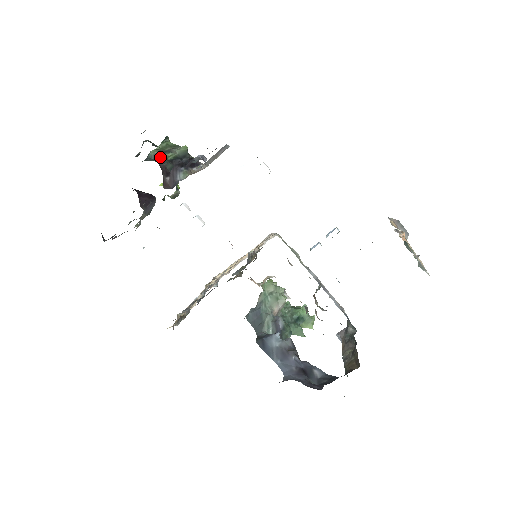
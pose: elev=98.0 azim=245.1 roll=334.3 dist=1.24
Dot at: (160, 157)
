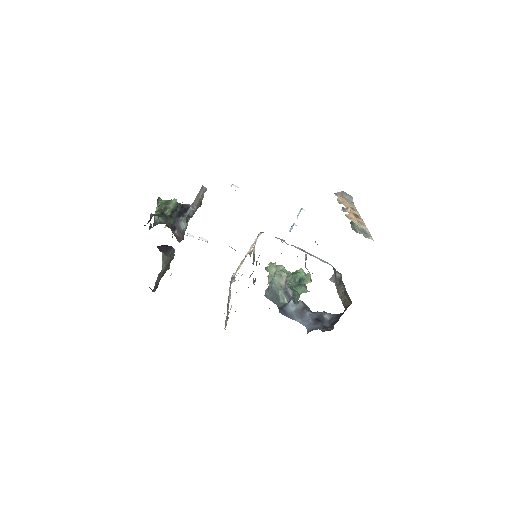
Dot at: (163, 217)
